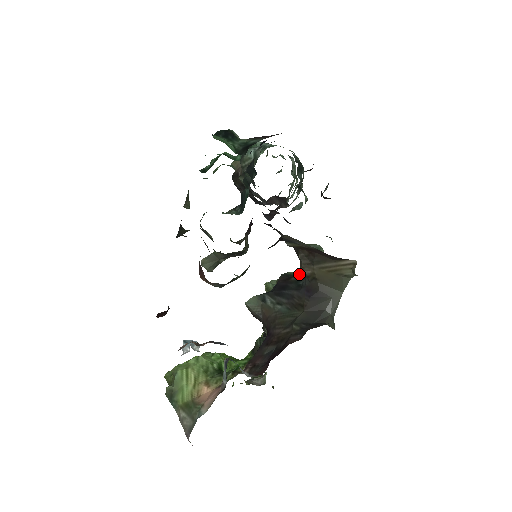
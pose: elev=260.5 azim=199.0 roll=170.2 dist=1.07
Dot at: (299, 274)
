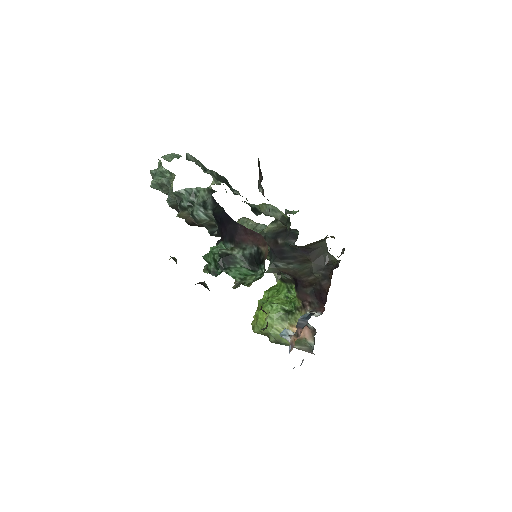
Dot at: (273, 229)
